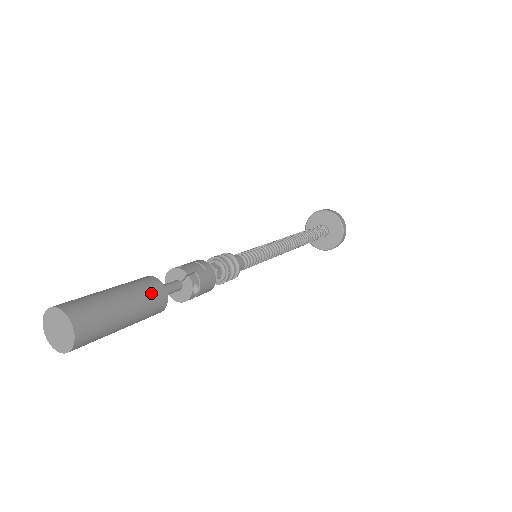
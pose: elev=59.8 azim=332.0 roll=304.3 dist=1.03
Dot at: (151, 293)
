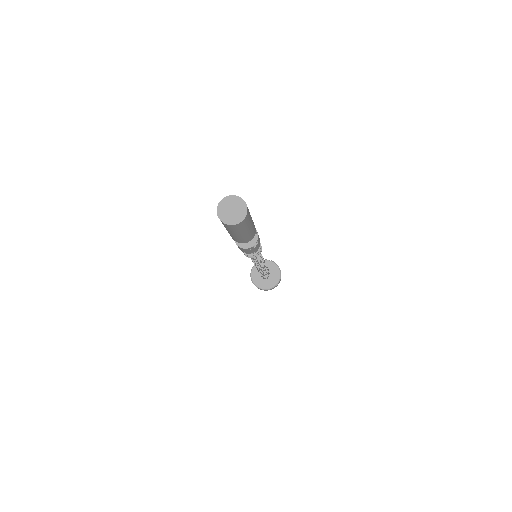
Dot at: (254, 226)
